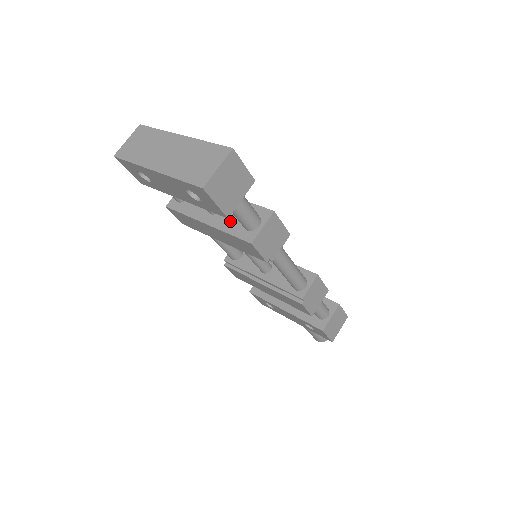
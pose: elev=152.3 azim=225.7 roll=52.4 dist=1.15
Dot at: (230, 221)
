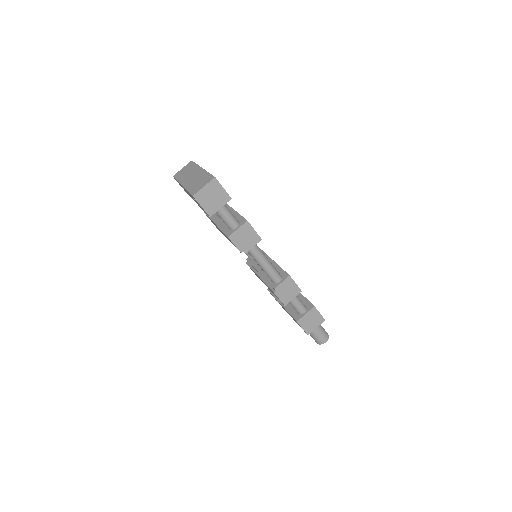
Dot at: occluded
